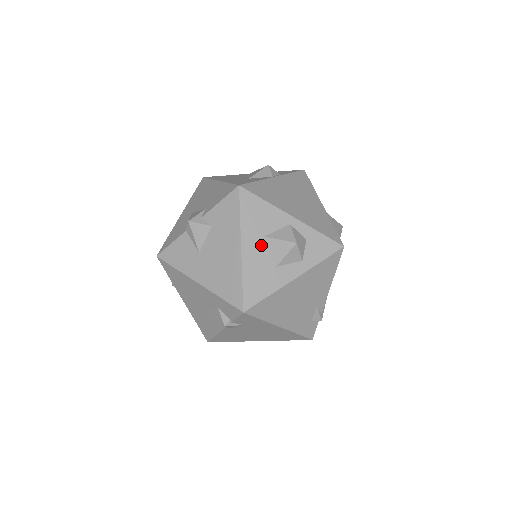
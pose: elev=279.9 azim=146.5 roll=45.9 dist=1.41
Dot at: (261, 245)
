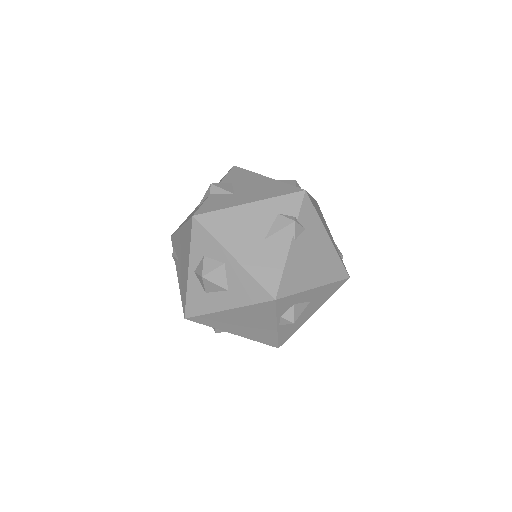
Dot at: occluded
